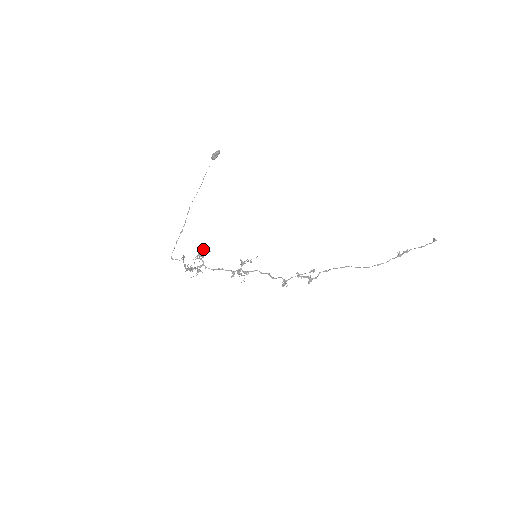
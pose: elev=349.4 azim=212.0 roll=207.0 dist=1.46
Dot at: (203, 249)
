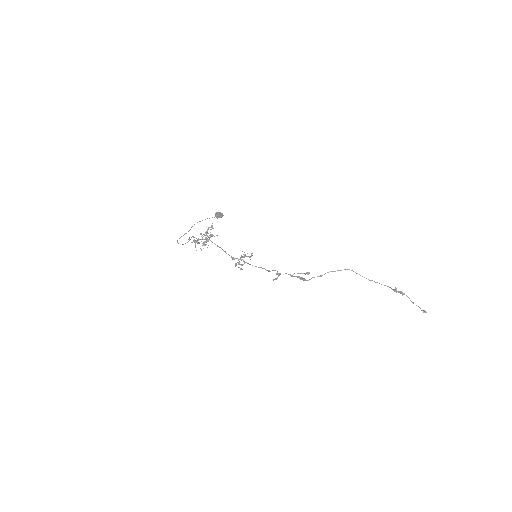
Dot at: (212, 227)
